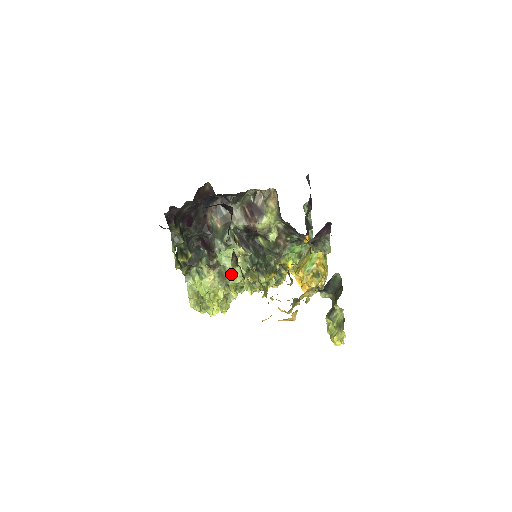
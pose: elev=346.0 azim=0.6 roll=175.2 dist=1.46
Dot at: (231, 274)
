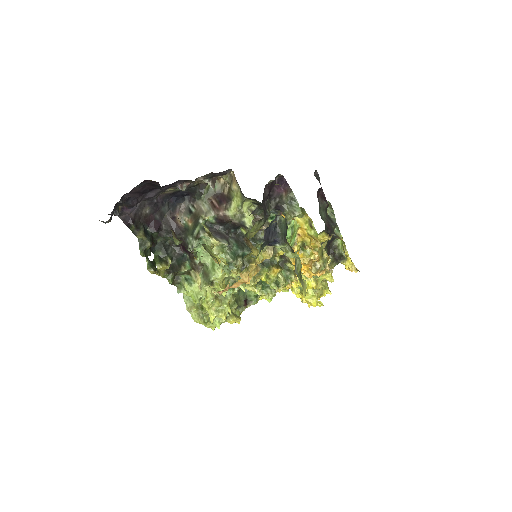
Dot at: (211, 269)
